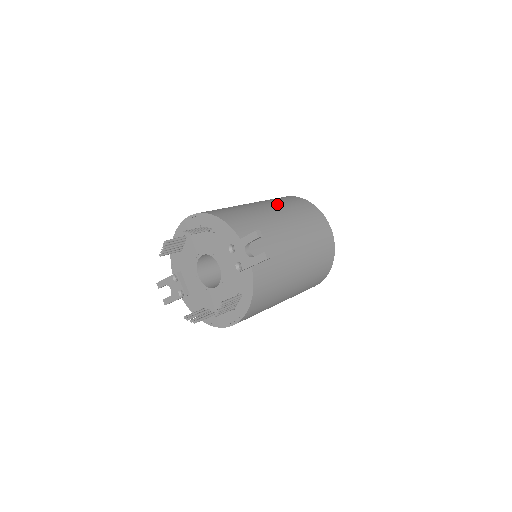
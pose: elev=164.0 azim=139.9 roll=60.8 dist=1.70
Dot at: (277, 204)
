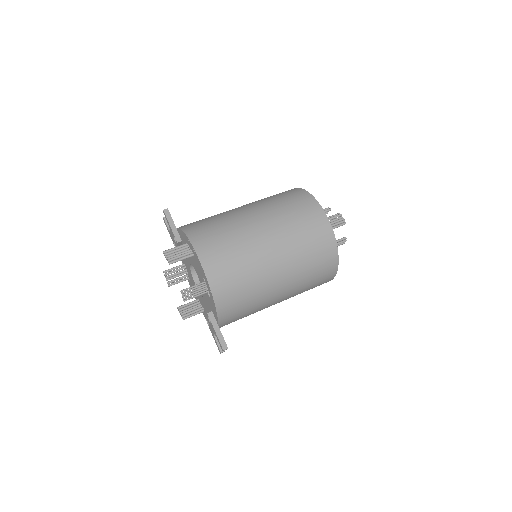
Dot at: (296, 270)
